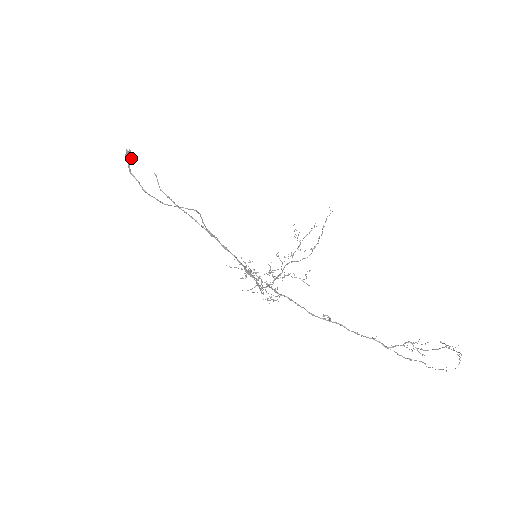
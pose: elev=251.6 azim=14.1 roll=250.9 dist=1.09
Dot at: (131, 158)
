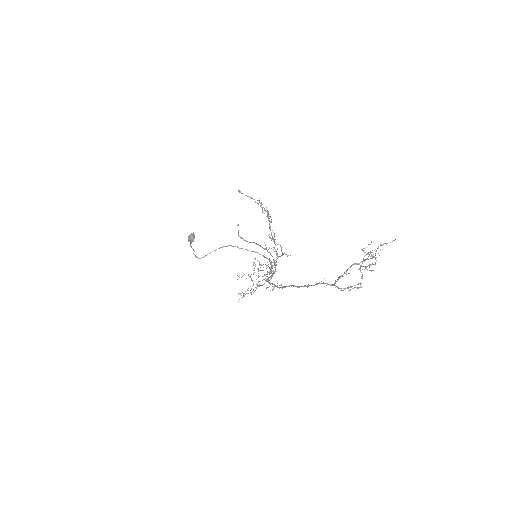
Dot at: (192, 237)
